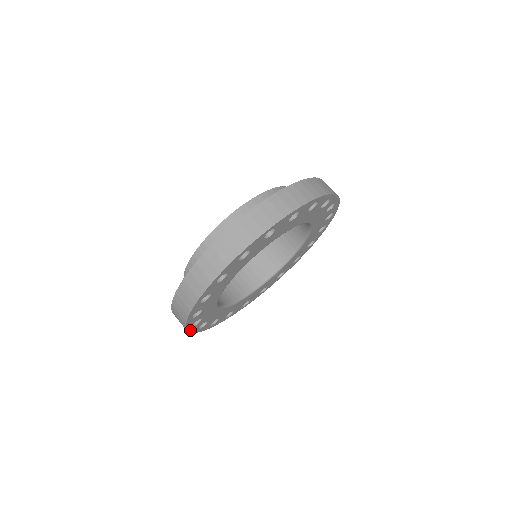
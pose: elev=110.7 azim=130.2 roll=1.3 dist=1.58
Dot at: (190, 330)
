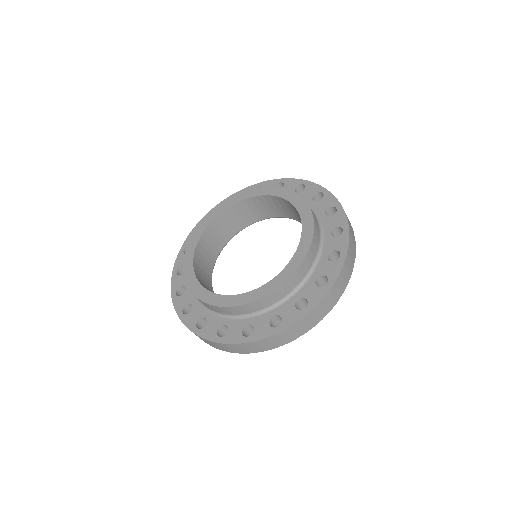
Dot at: occluded
